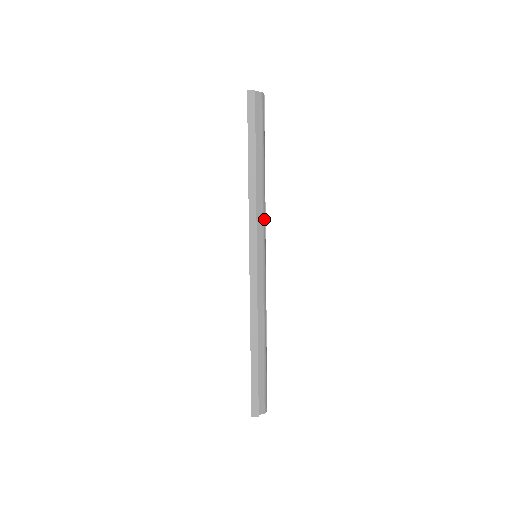
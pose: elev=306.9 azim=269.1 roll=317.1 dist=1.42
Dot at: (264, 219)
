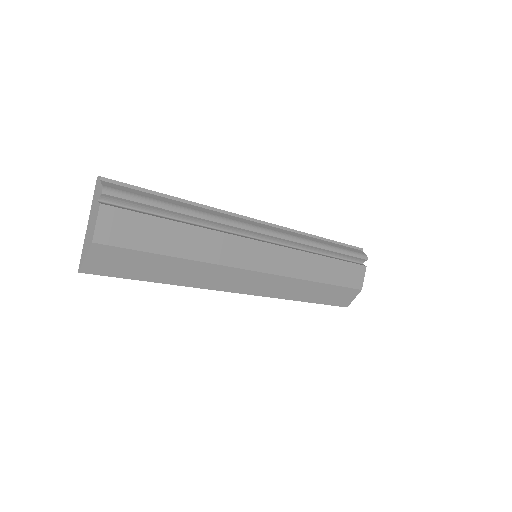
Dot at: (296, 238)
